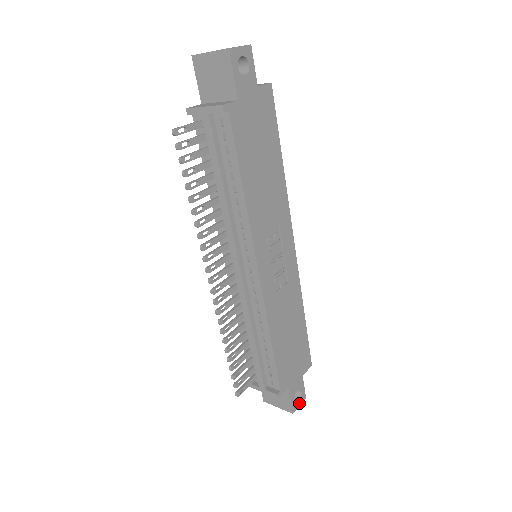
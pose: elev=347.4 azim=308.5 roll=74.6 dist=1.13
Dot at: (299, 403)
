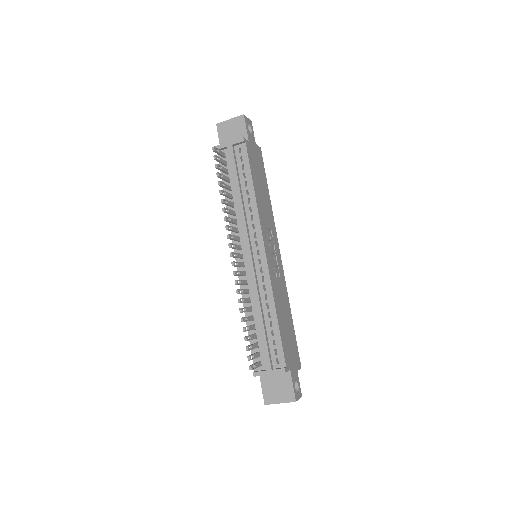
Dot at: (298, 396)
